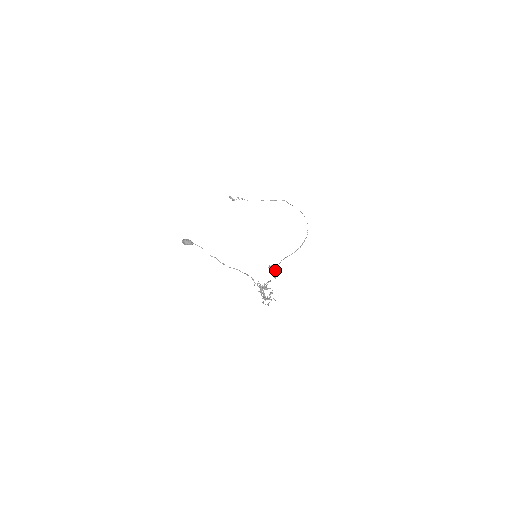
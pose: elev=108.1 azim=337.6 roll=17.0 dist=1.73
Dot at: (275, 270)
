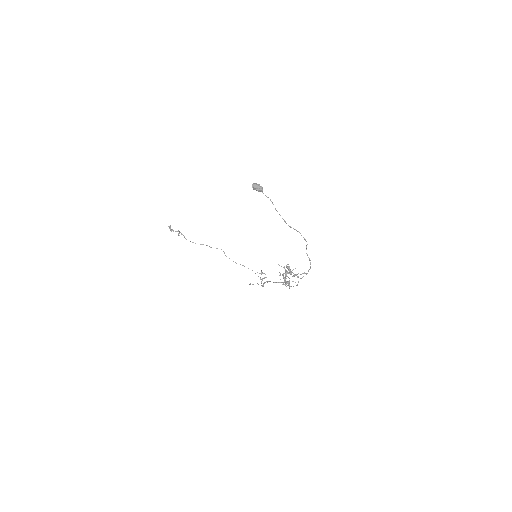
Dot at: occluded
